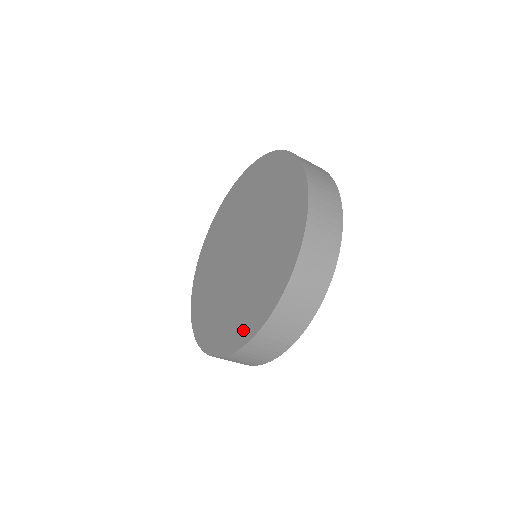
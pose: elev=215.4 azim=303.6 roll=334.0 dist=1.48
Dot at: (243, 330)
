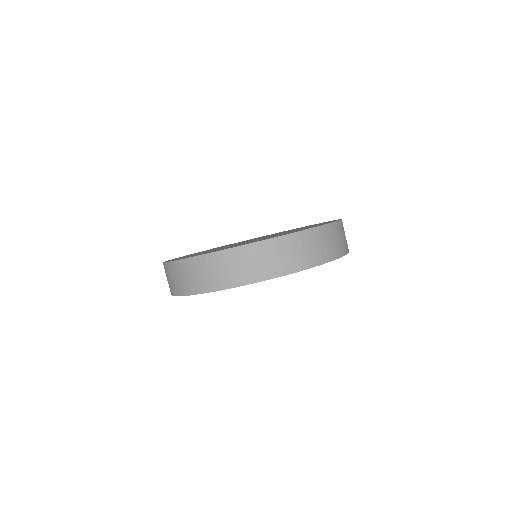
Dot at: (200, 254)
